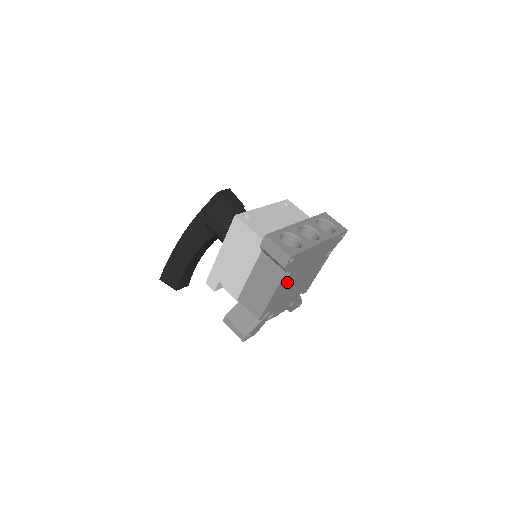
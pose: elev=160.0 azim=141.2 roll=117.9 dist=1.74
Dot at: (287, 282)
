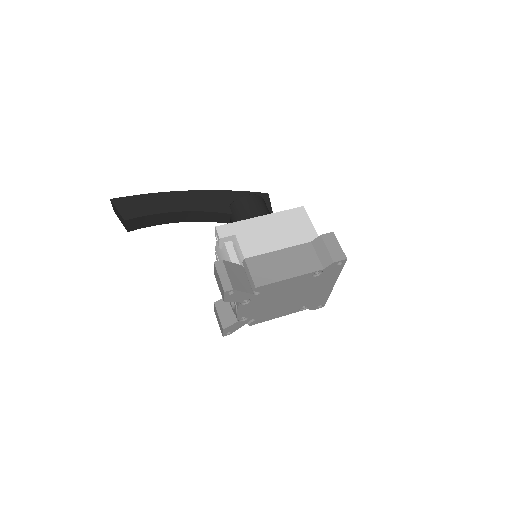
Dot at: (301, 283)
